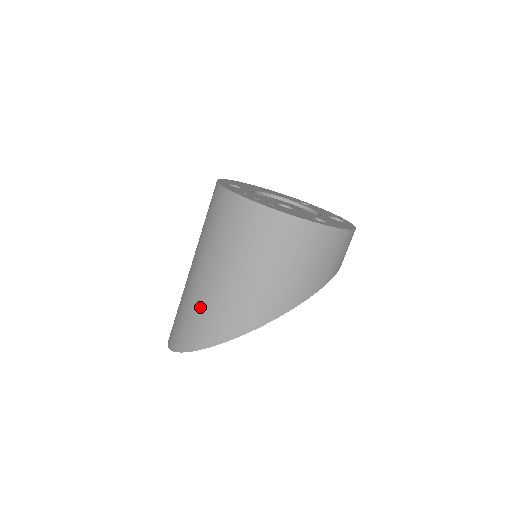
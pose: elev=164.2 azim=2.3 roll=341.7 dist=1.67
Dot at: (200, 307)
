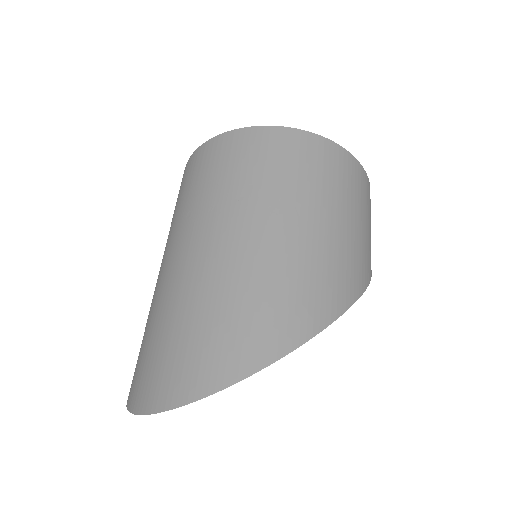
Dot at: (261, 282)
